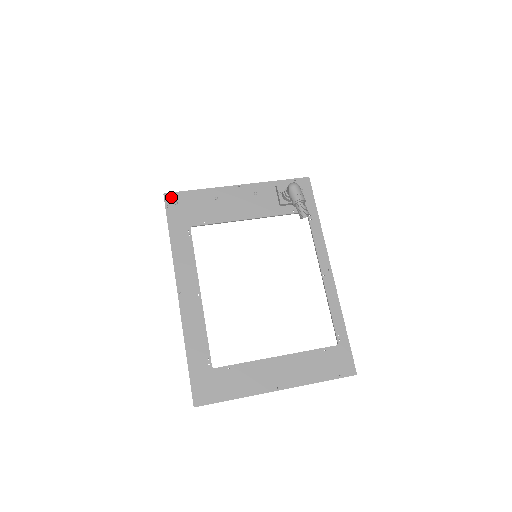
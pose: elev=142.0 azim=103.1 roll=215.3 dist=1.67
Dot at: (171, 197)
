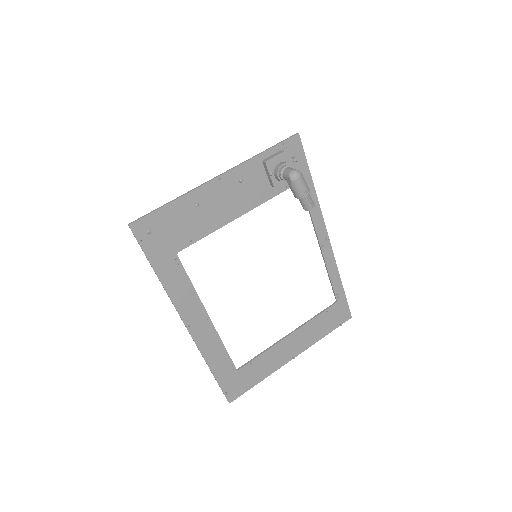
Dot at: (140, 226)
